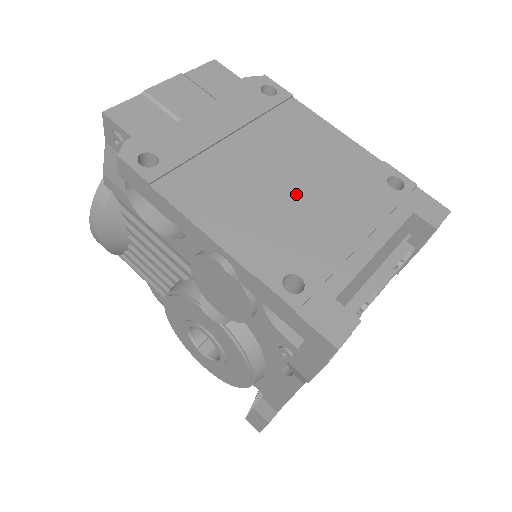
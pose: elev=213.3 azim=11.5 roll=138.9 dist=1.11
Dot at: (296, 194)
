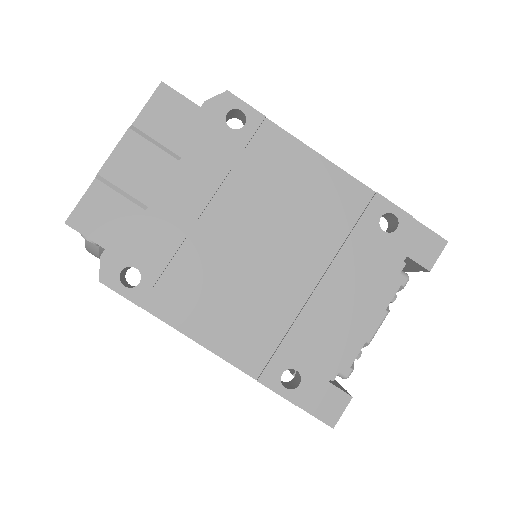
Dot at: (284, 271)
